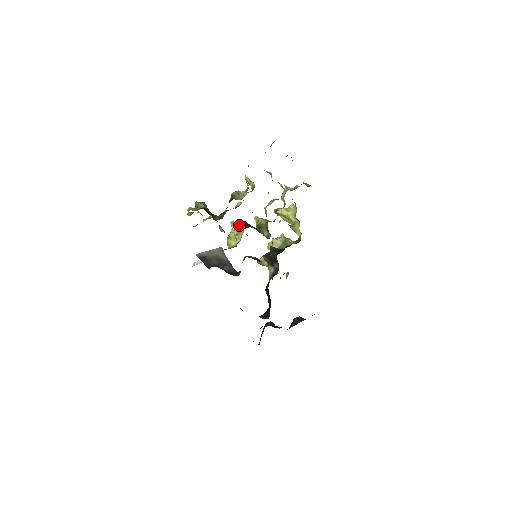
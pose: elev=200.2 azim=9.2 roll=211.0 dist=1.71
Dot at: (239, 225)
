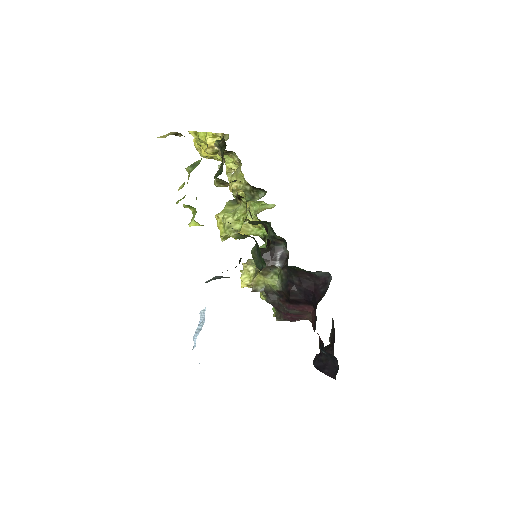
Dot at: (228, 206)
